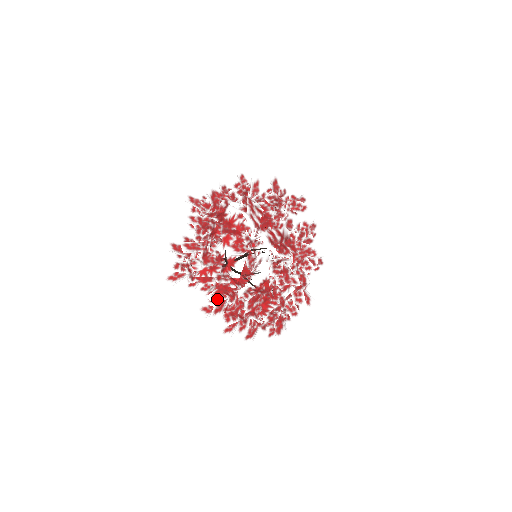
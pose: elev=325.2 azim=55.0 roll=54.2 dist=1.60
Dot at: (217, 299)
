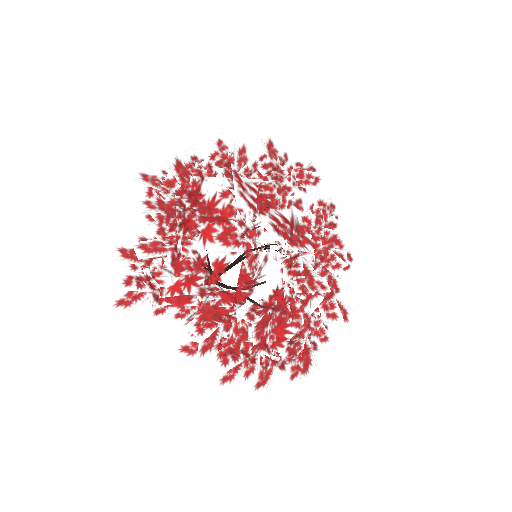
Dot at: (203, 329)
